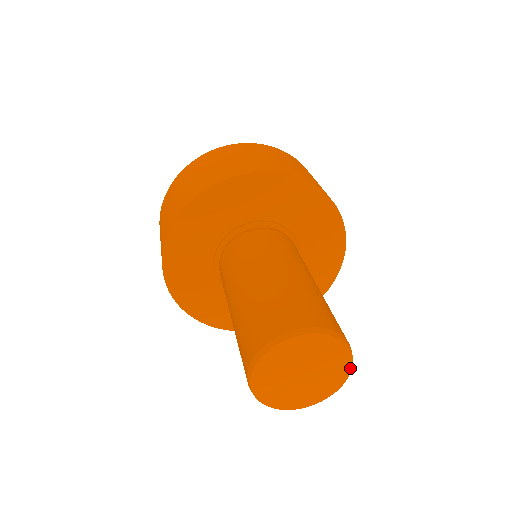
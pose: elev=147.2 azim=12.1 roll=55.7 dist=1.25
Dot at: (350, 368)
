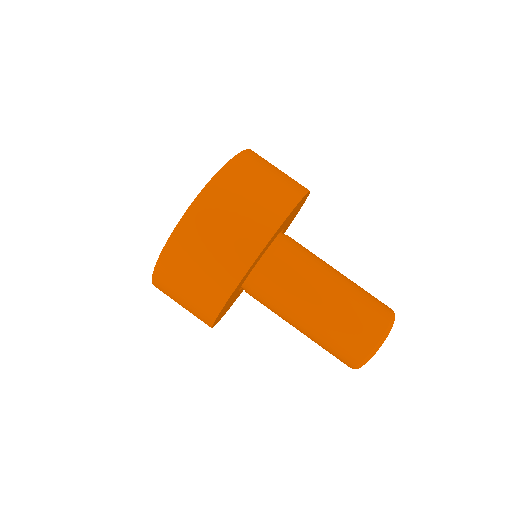
Dot at: occluded
